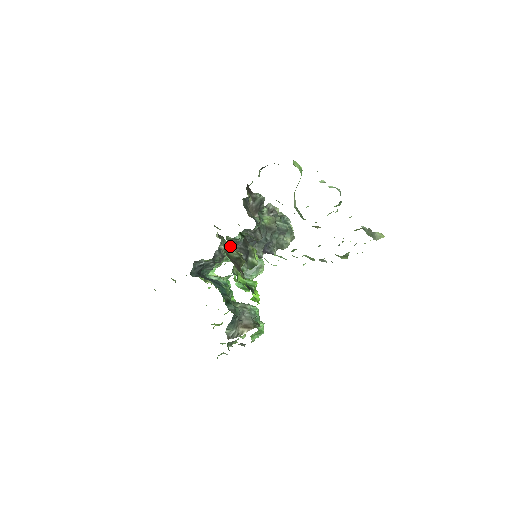
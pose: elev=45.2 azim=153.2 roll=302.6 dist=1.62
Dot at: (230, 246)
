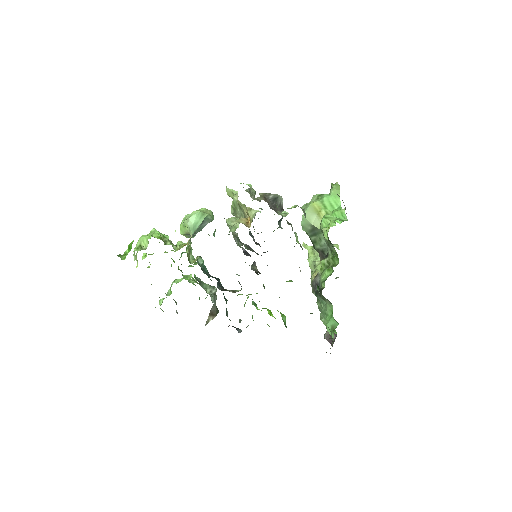
Dot at: occluded
